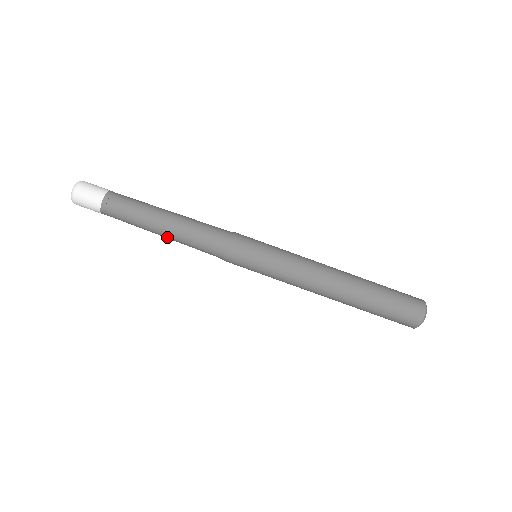
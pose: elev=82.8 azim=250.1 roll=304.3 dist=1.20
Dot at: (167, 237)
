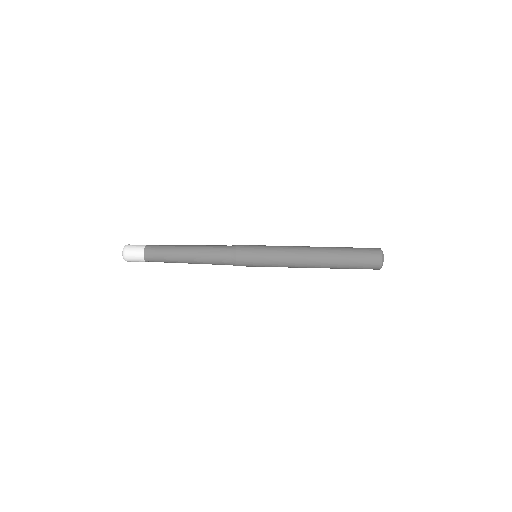
Dot at: (192, 258)
